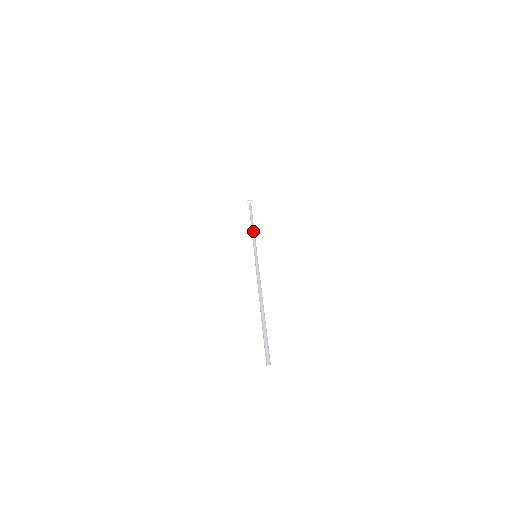
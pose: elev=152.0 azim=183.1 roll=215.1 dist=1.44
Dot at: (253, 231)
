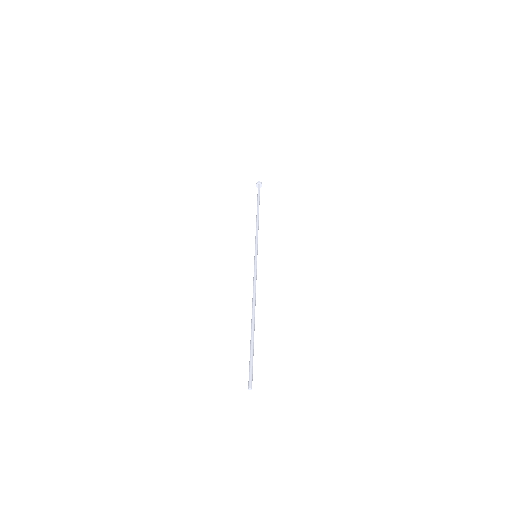
Dot at: (256, 224)
